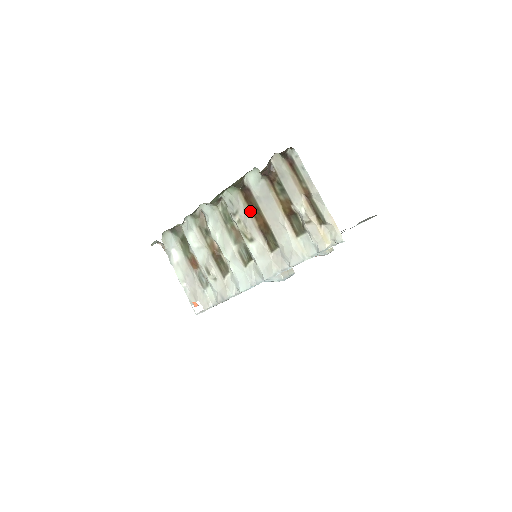
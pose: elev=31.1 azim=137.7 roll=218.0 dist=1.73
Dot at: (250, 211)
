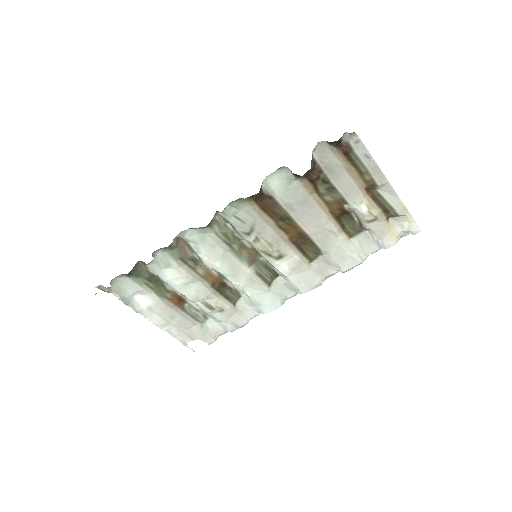
Dot at: (275, 224)
